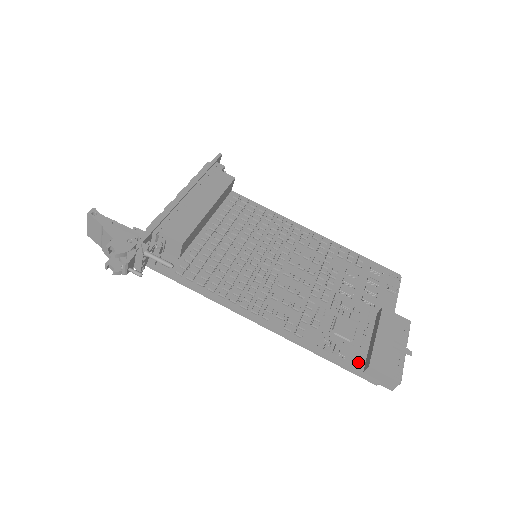
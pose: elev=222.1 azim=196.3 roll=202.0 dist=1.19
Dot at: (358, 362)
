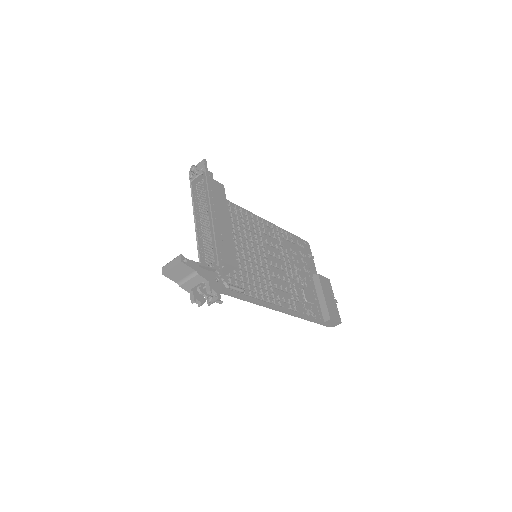
Dot at: (320, 316)
